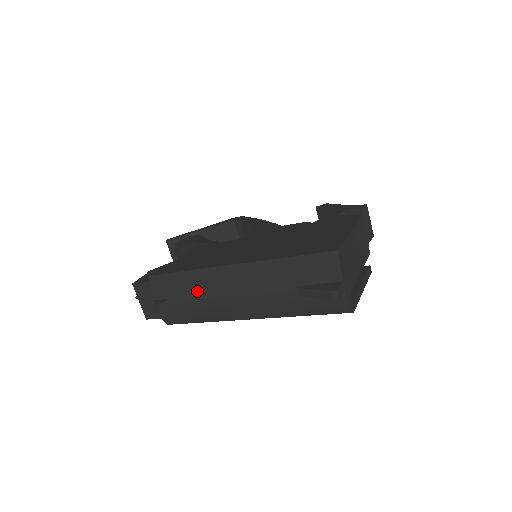
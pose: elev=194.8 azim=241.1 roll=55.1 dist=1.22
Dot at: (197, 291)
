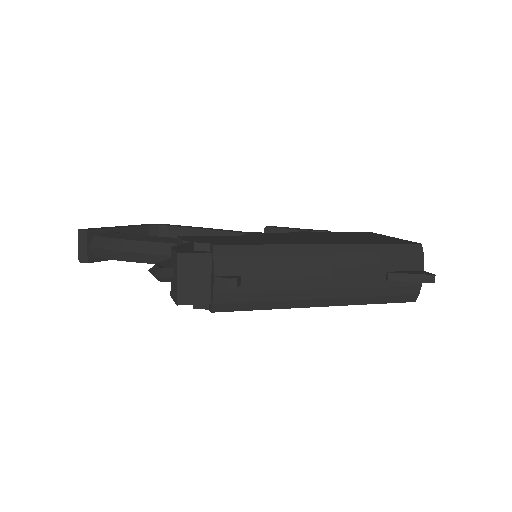
Dot at: (281, 269)
